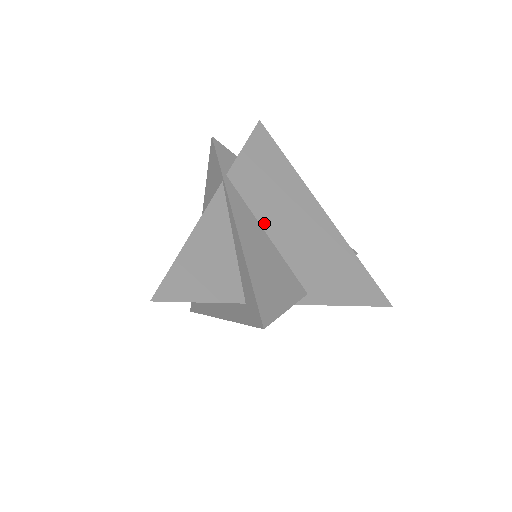
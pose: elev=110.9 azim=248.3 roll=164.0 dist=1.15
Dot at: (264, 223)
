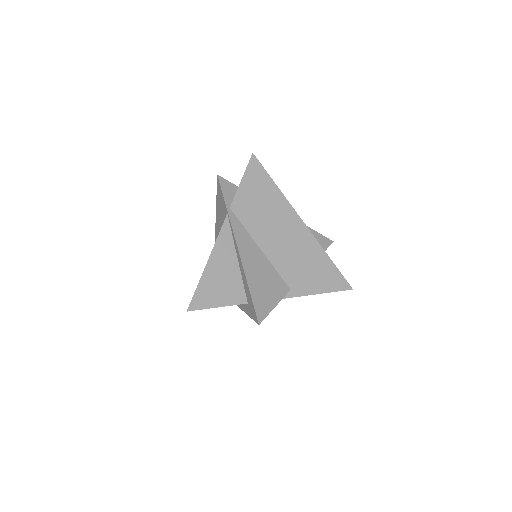
Dot at: (259, 241)
